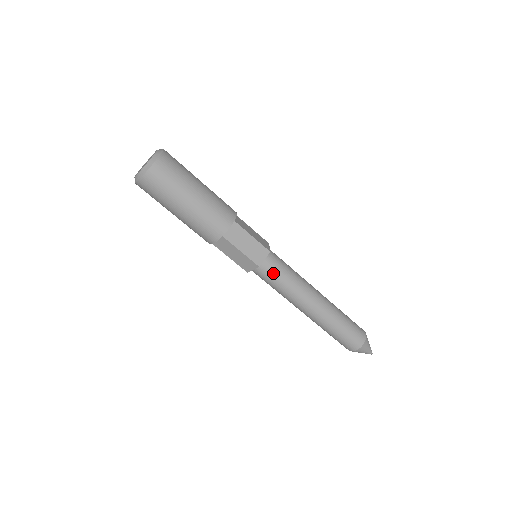
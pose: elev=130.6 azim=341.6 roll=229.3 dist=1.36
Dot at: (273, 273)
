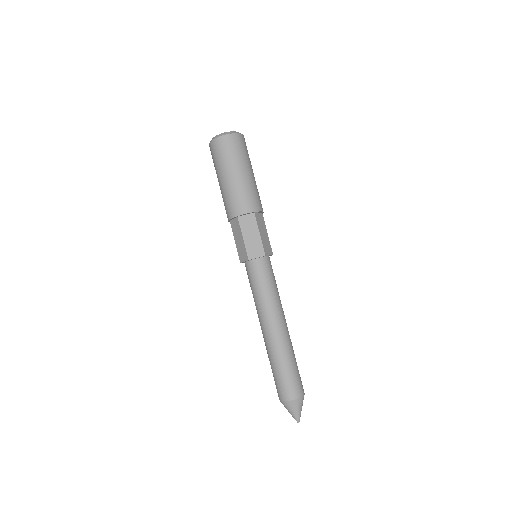
Dot at: (269, 271)
